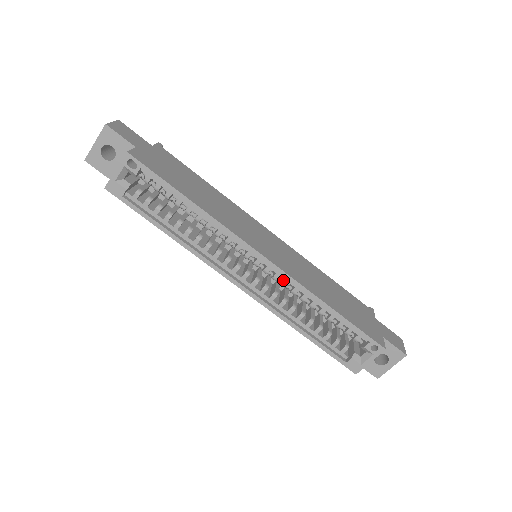
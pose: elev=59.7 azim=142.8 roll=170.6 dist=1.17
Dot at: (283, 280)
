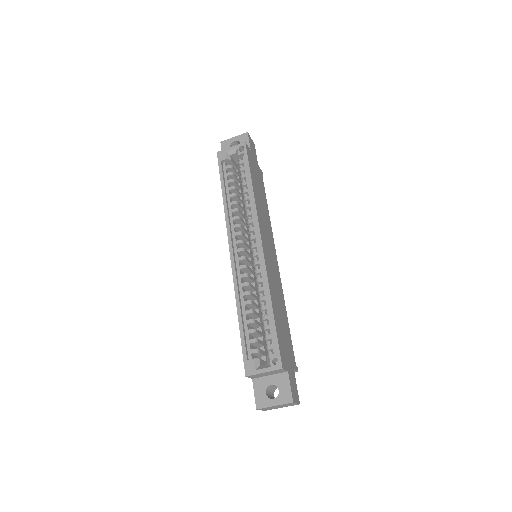
Dot at: (259, 271)
